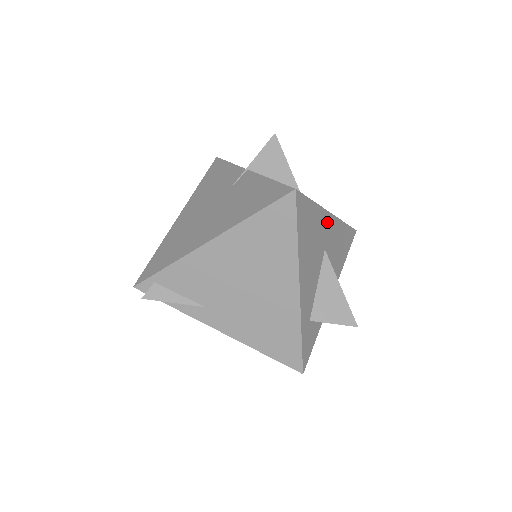
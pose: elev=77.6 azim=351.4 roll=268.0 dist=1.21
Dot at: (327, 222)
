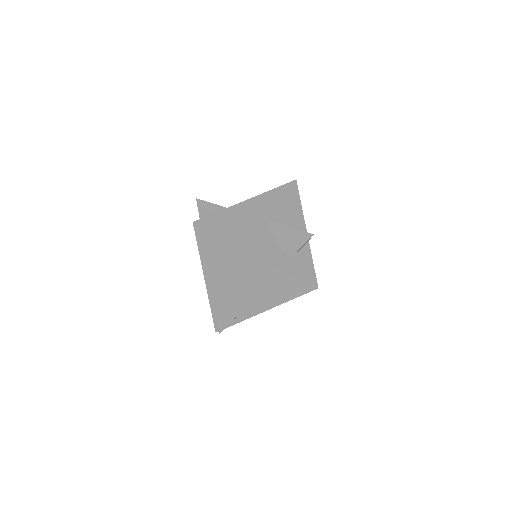
Dot at: (248, 206)
